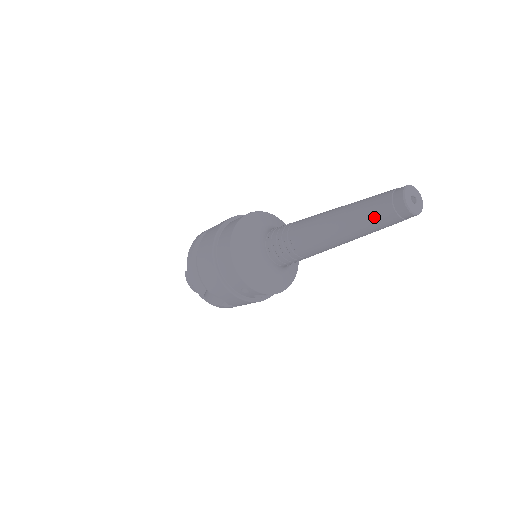
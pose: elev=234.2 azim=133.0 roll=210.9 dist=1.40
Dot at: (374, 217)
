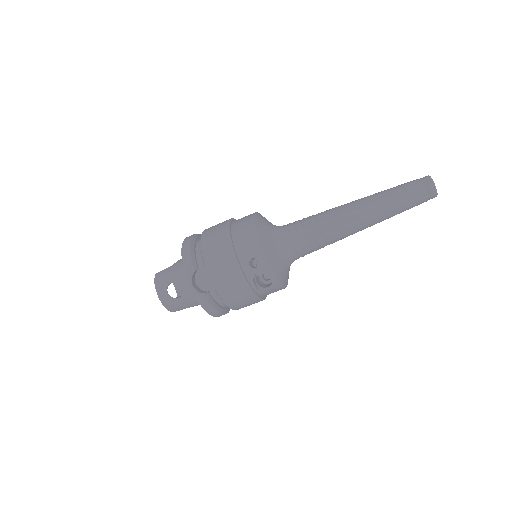
Dot at: (405, 191)
